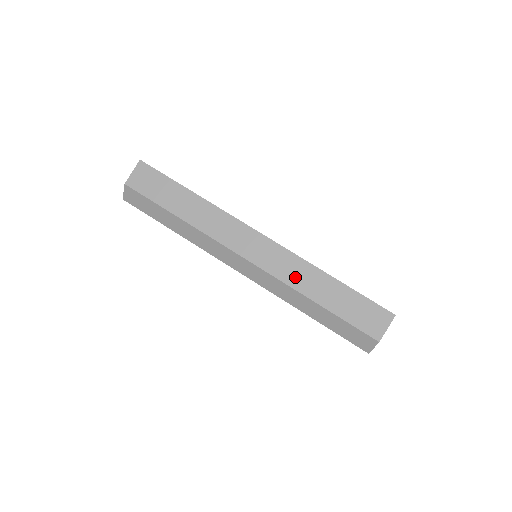
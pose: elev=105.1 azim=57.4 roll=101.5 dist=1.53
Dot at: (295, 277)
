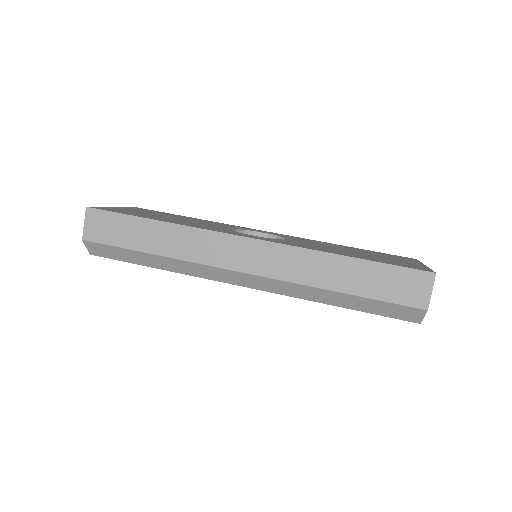
Dot at: (304, 272)
